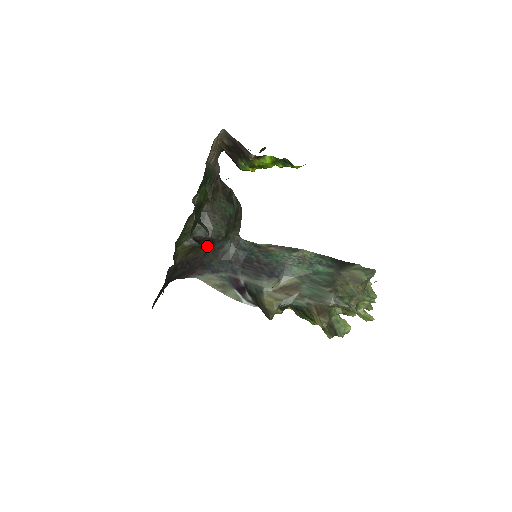
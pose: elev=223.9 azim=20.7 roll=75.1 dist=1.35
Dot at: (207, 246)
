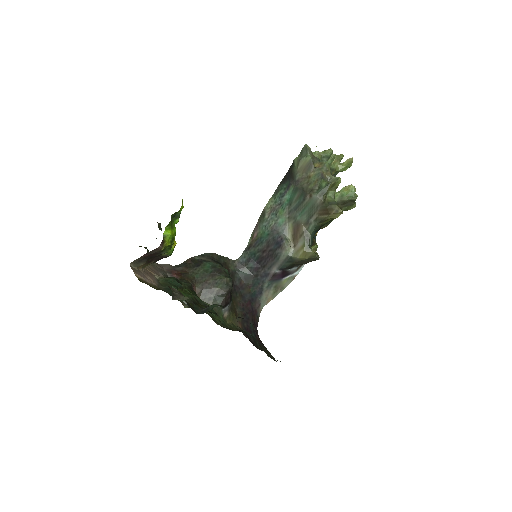
Dot at: (235, 293)
